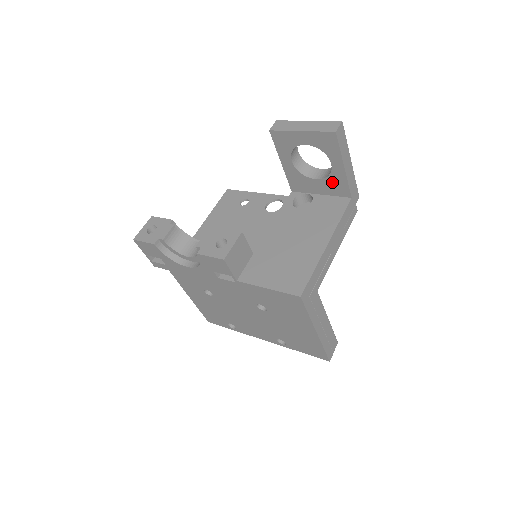
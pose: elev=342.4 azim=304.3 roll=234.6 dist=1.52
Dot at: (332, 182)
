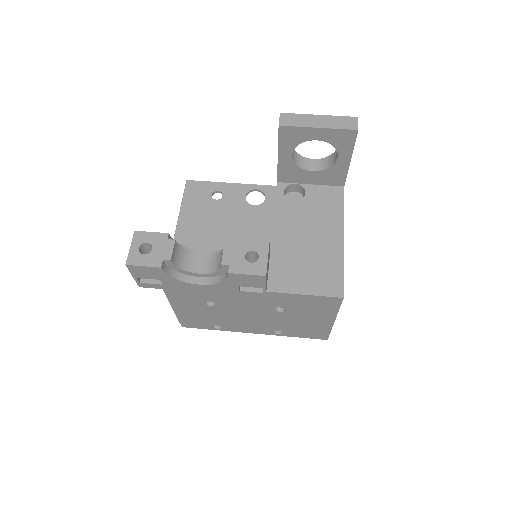
Dot at: (330, 173)
